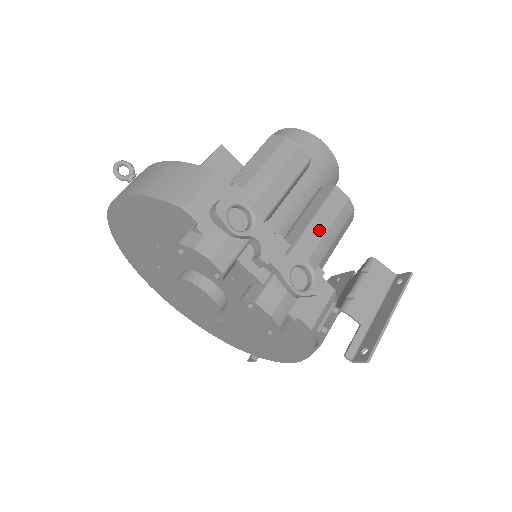
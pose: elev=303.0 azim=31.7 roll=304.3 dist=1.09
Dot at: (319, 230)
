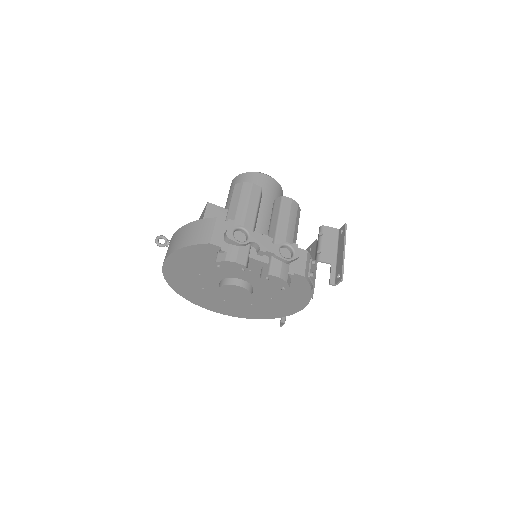
Dot at: (284, 223)
